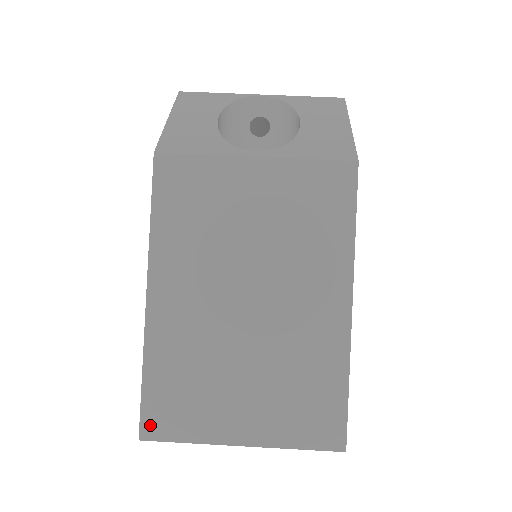
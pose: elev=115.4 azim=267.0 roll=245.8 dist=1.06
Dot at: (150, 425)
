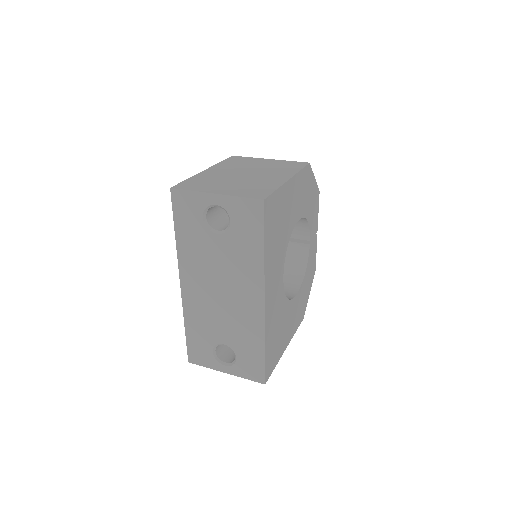
Dot at: (179, 186)
